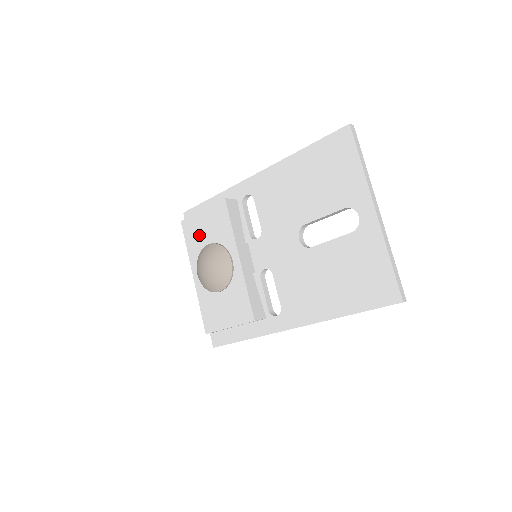
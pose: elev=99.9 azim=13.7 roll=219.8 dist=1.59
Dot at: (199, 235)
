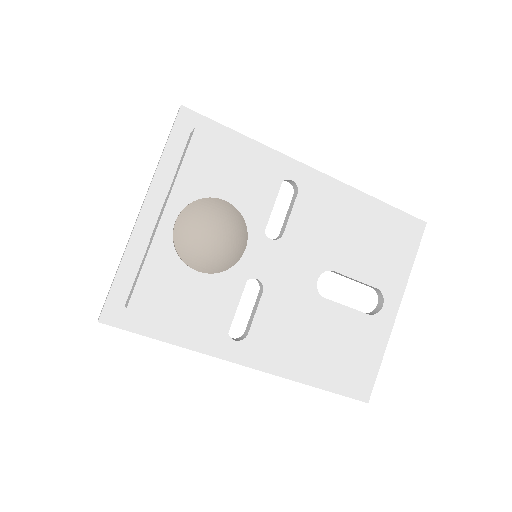
Dot at: (215, 174)
